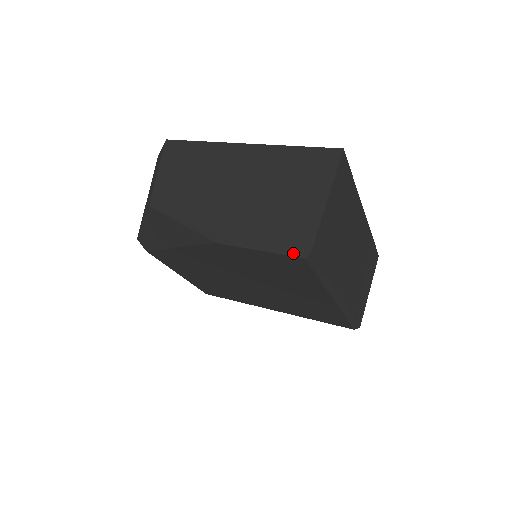
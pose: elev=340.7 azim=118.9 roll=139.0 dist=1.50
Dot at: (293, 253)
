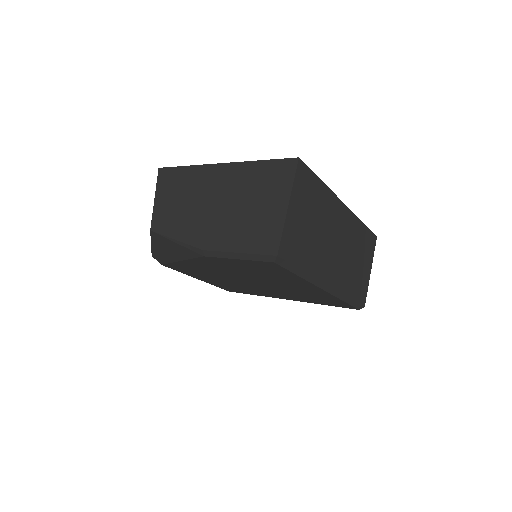
Dot at: (264, 259)
